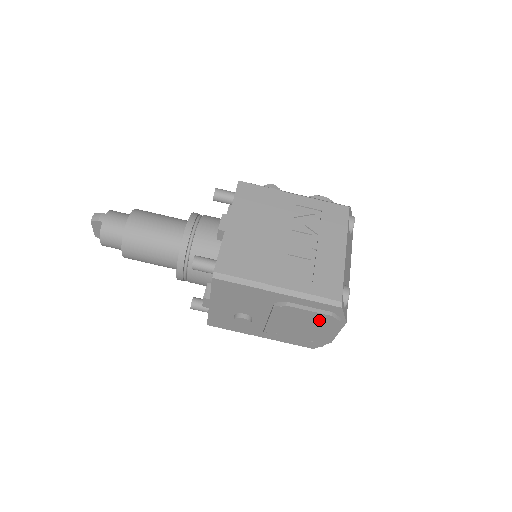
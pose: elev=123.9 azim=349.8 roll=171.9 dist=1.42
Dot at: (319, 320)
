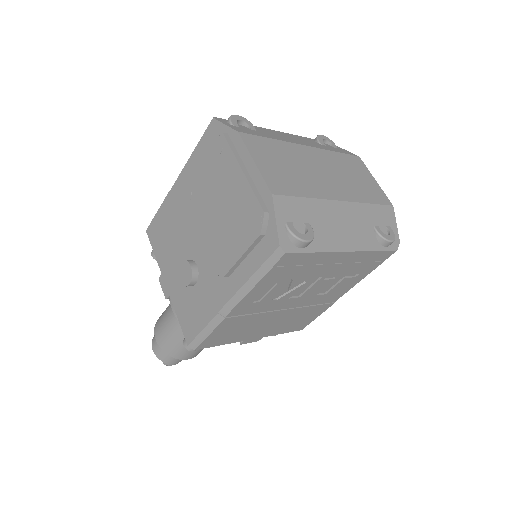
Dot at: (212, 162)
